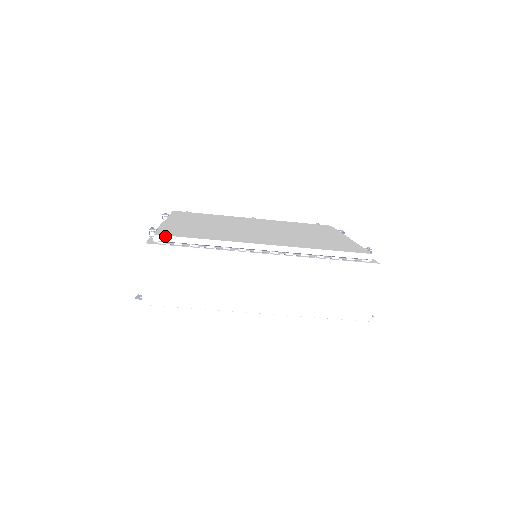
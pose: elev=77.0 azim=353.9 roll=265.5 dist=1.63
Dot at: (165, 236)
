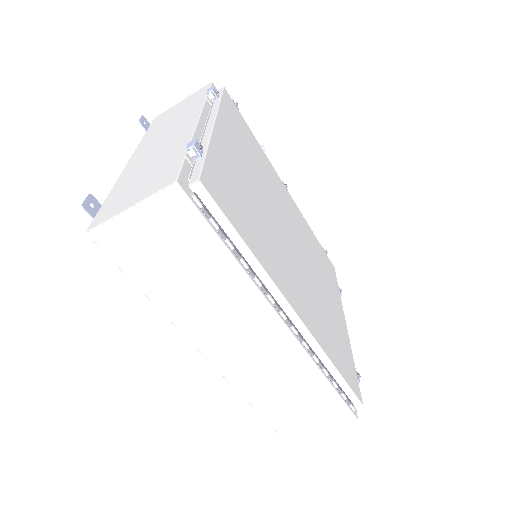
Dot at: (210, 196)
